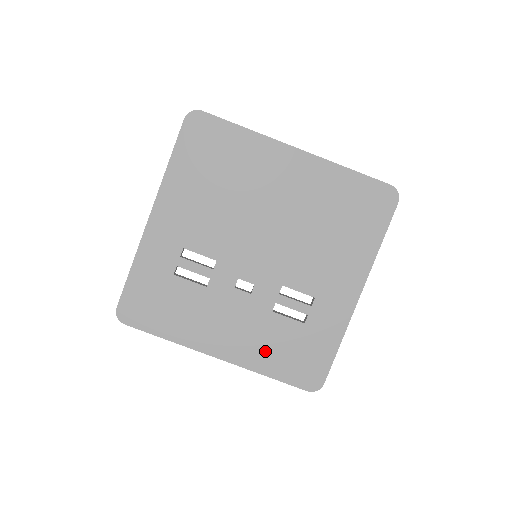
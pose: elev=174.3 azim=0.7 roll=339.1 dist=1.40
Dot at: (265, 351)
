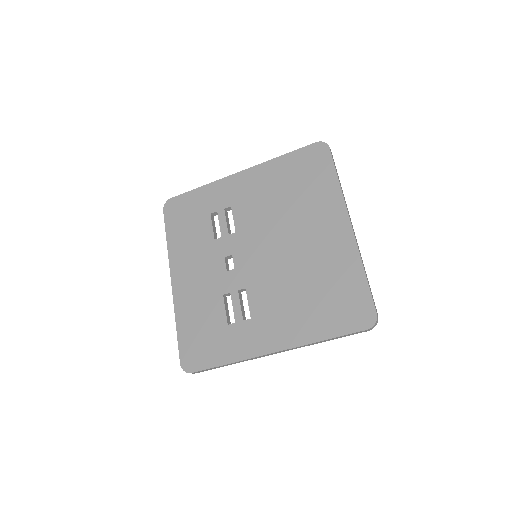
Dot at: (193, 311)
